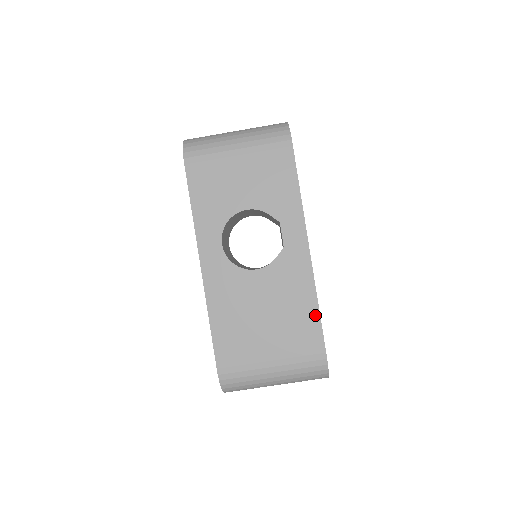
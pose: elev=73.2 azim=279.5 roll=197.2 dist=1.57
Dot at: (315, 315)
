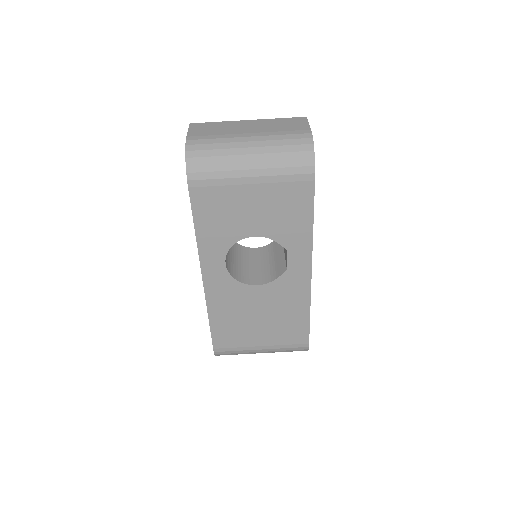
Dot at: (305, 320)
